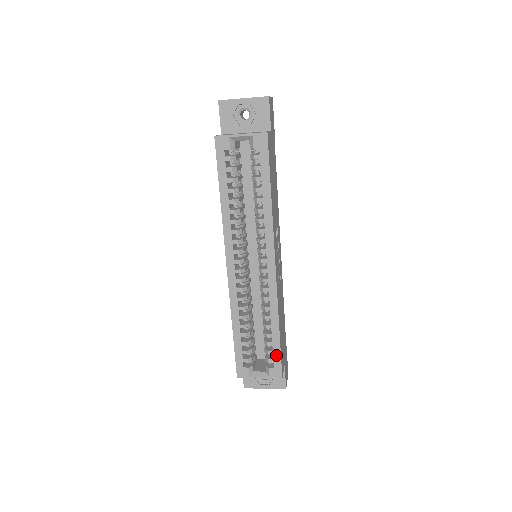
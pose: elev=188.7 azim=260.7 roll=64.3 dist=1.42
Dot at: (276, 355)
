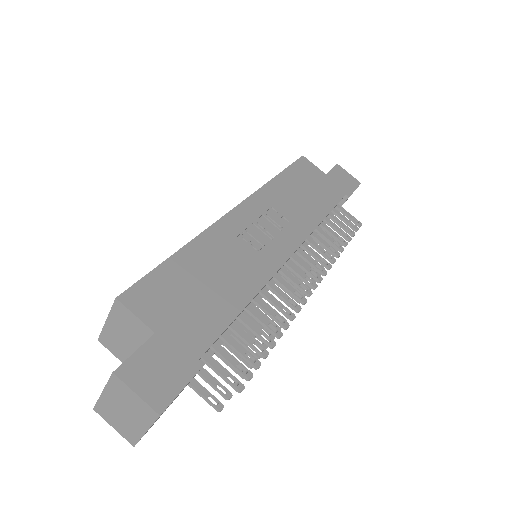
Dot at: (148, 277)
